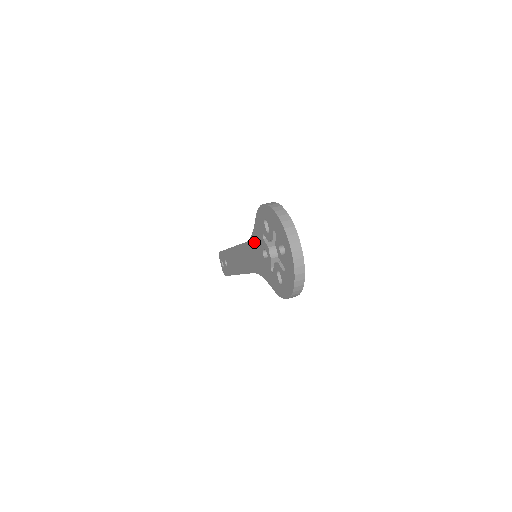
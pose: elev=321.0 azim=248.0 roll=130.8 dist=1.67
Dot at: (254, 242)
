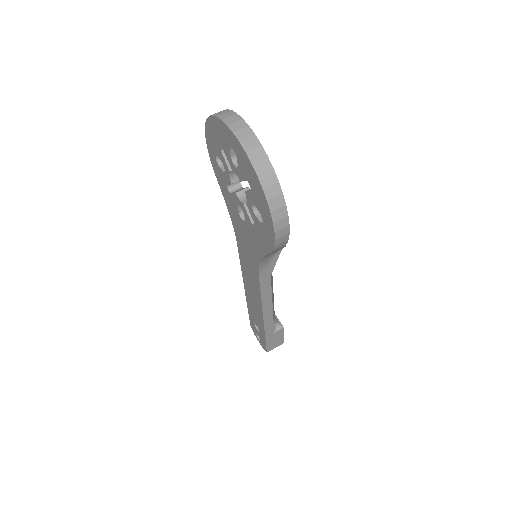
Dot at: (235, 223)
